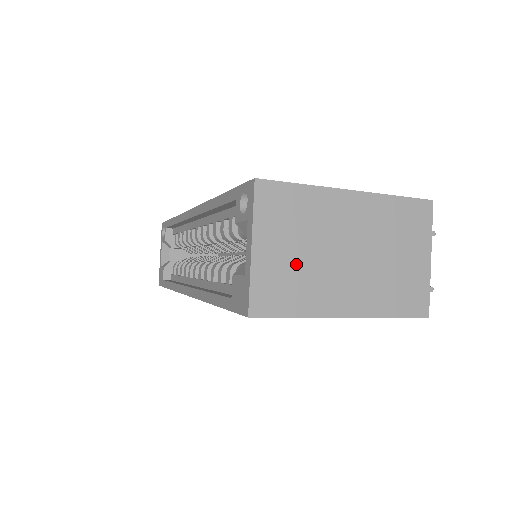
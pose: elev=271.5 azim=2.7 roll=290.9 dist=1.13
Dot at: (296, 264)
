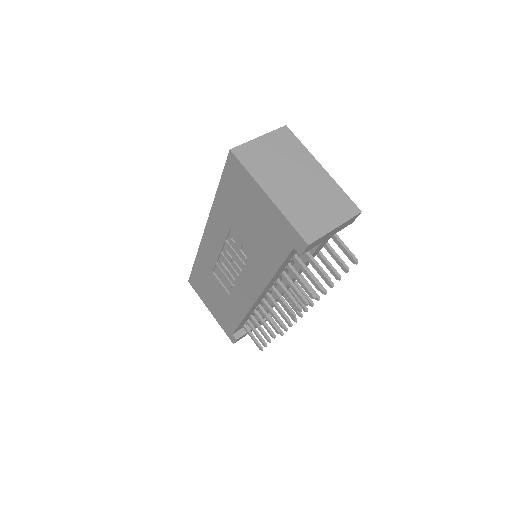
Dot at: (270, 159)
